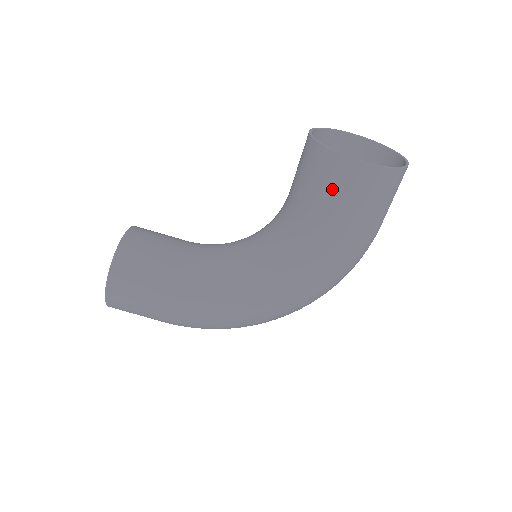
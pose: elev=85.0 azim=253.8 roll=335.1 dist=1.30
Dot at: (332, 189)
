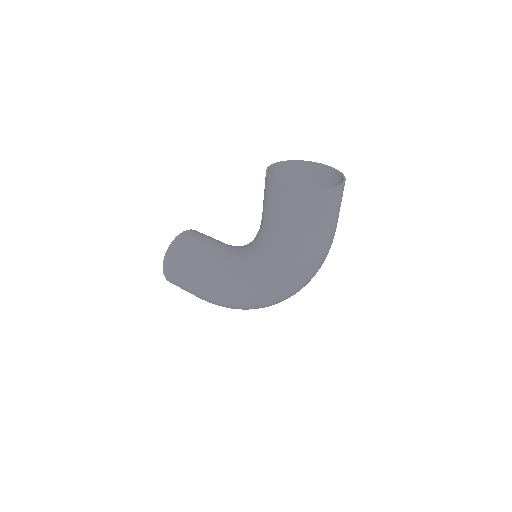
Dot at: (271, 205)
